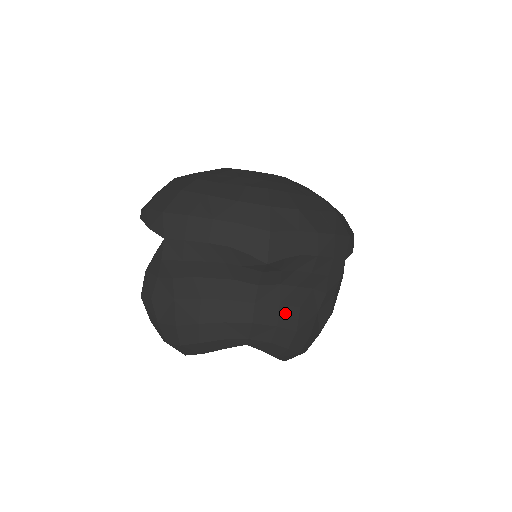
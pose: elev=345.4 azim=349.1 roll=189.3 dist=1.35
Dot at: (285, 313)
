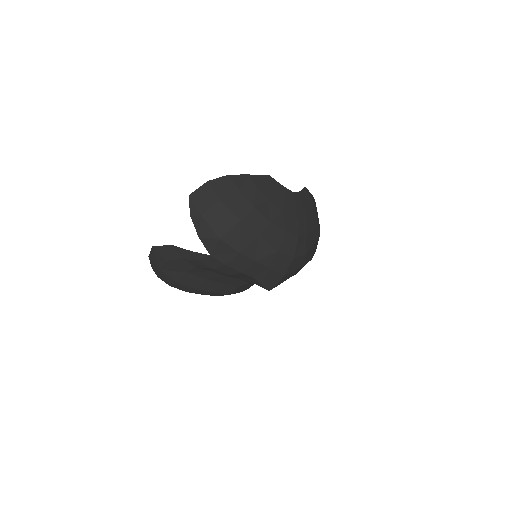
Dot at: occluded
